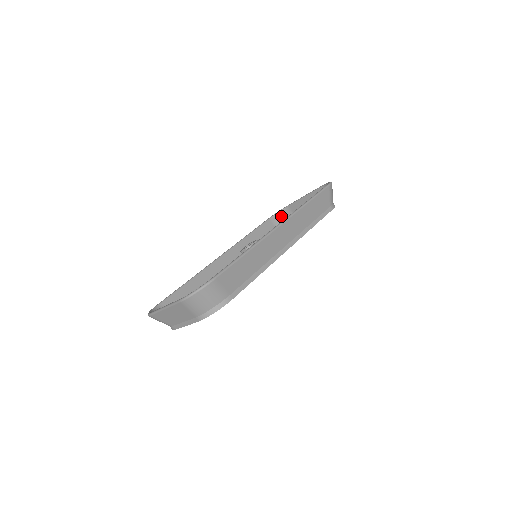
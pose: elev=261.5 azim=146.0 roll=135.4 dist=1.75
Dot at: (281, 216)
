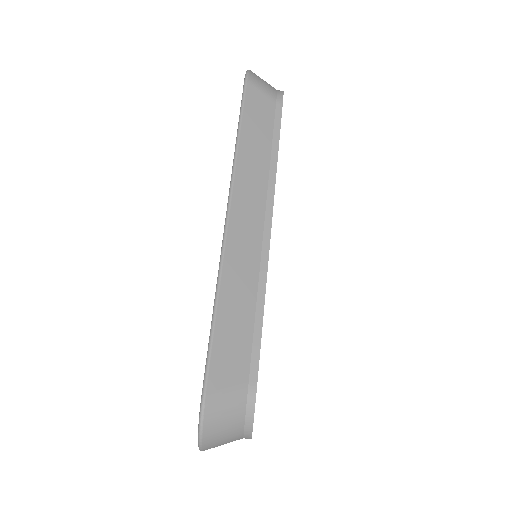
Dot at: occluded
